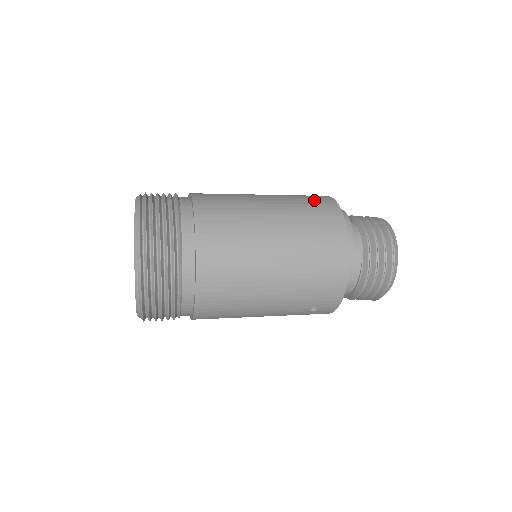
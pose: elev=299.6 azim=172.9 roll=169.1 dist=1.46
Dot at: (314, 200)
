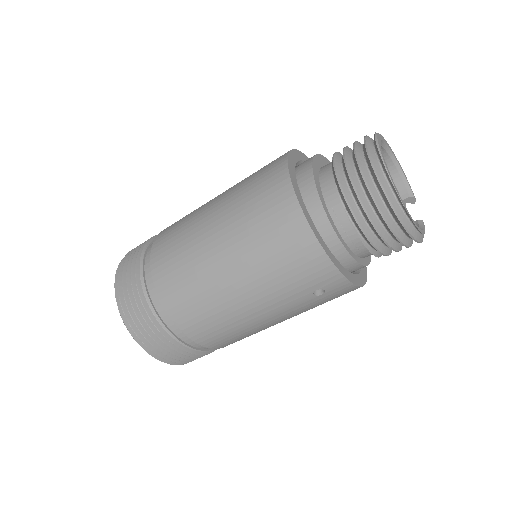
Dot at: (264, 167)
